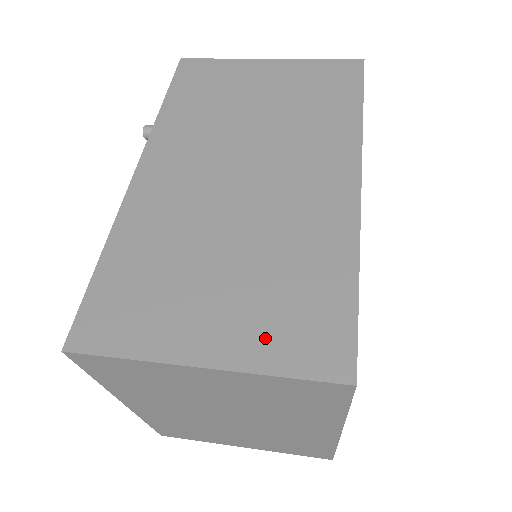
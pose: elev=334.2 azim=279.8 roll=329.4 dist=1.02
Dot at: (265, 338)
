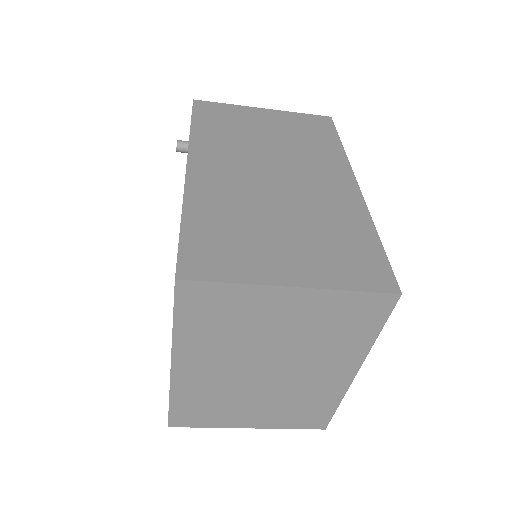
Dot at: (331, 269)
